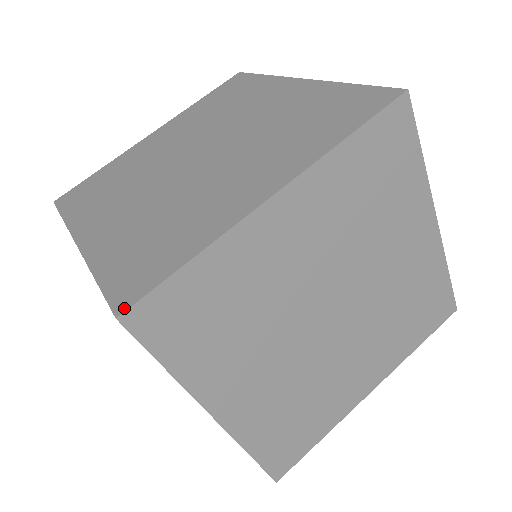
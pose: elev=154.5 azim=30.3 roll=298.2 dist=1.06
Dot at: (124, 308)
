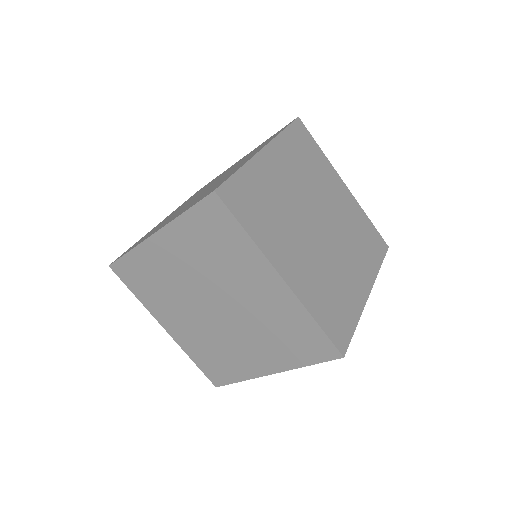
Dot at: (216, 189)
